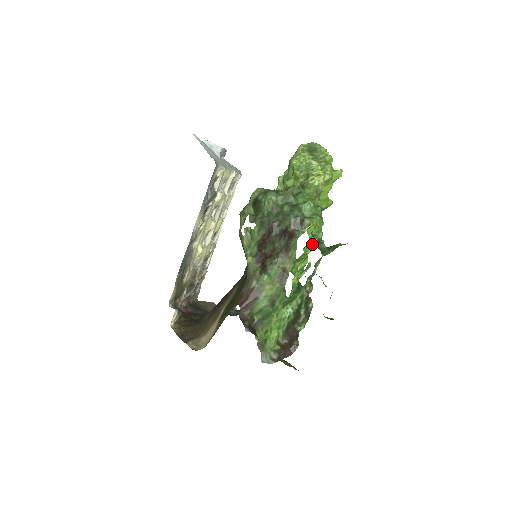
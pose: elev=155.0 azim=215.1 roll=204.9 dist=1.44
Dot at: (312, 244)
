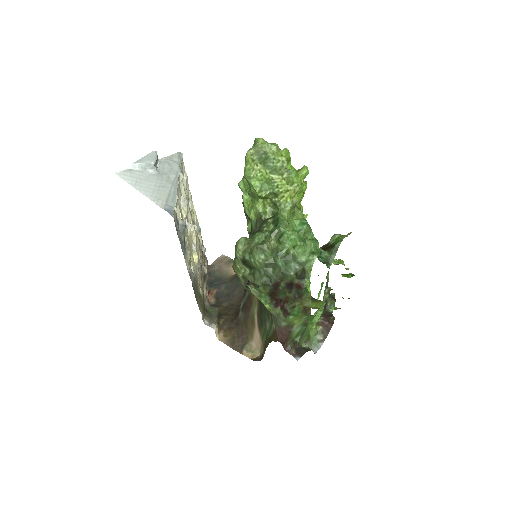
Dot at: occluded
